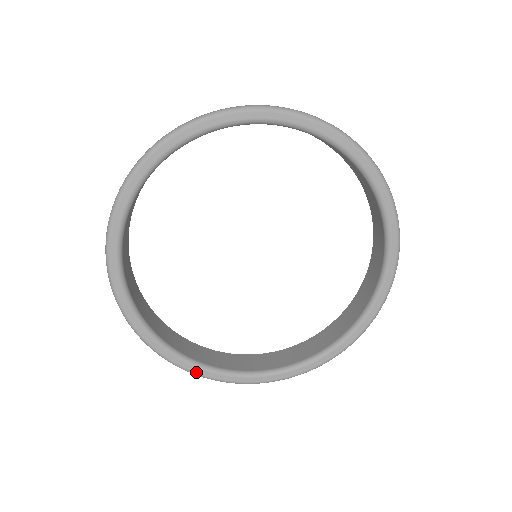
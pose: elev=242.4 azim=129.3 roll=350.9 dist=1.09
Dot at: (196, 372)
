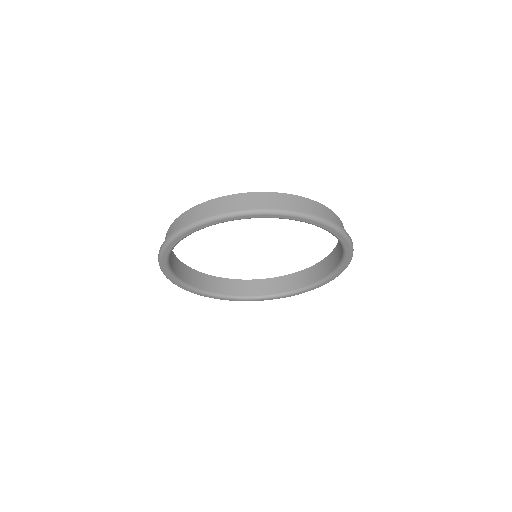
Dot at: occluded
